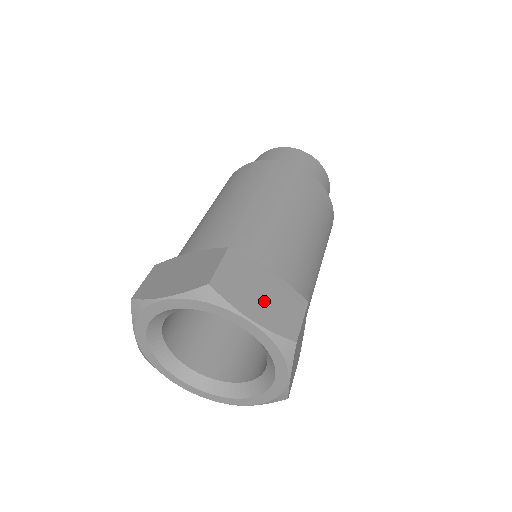
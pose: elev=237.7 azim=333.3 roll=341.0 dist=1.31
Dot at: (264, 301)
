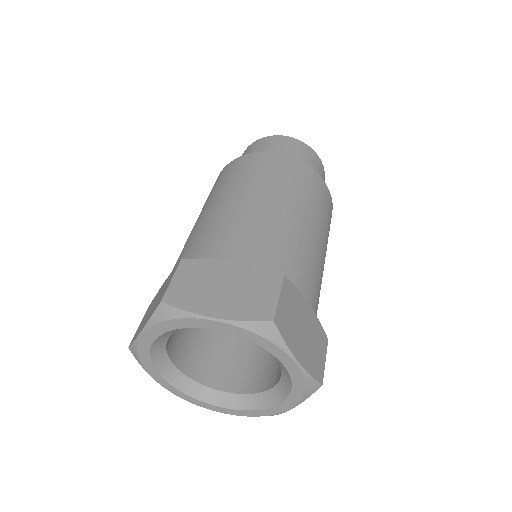
Dot at: (305, 340)
